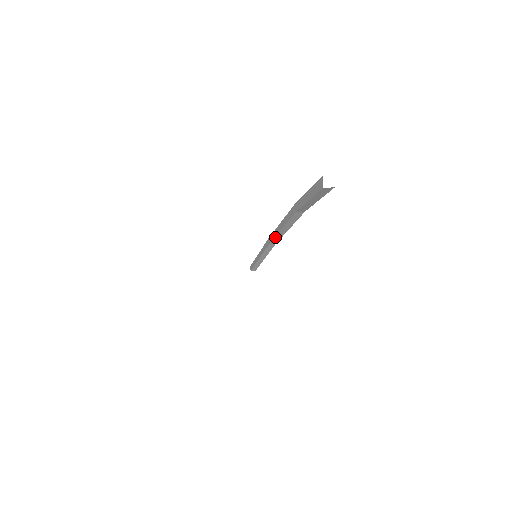
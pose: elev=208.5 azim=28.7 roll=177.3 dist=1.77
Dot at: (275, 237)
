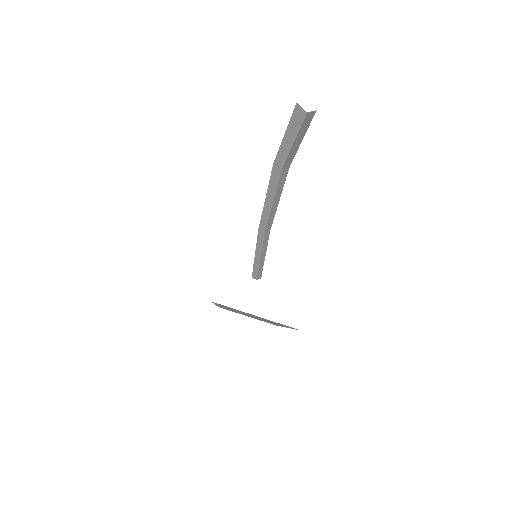
Dot at: (268, 218)
